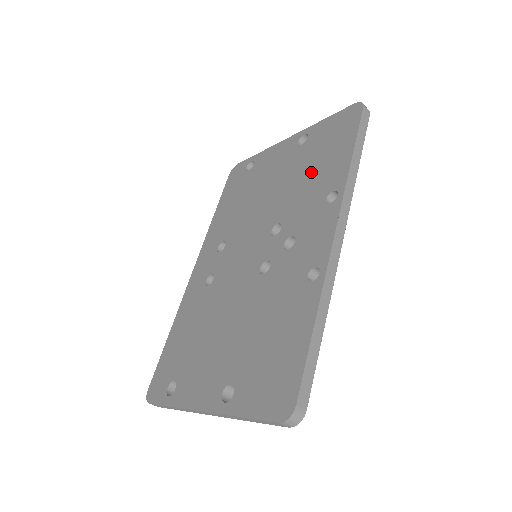
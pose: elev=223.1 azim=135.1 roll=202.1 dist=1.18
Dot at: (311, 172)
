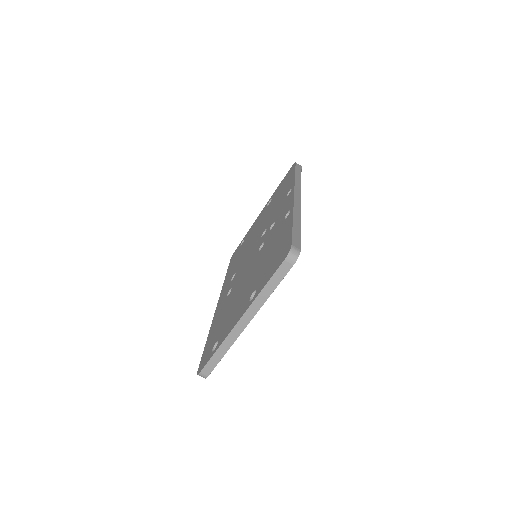
Dot at: (277, 201)
